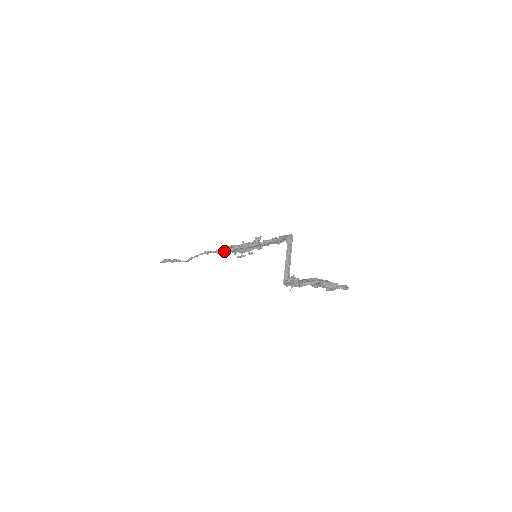
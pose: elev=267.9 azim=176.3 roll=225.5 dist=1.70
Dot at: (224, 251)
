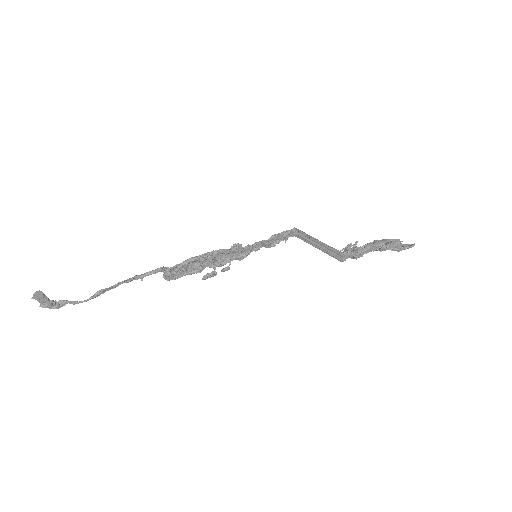
Dot at: (177, 270)
